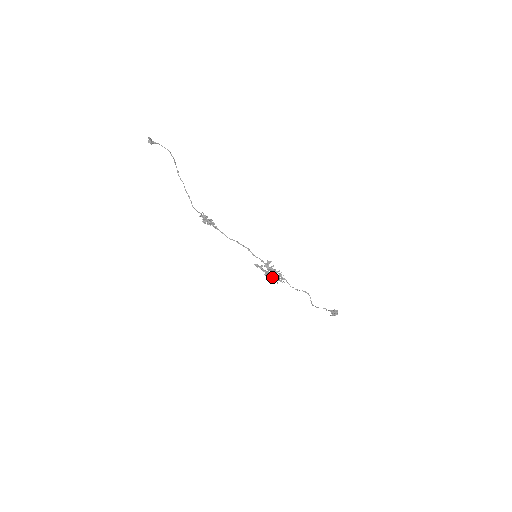
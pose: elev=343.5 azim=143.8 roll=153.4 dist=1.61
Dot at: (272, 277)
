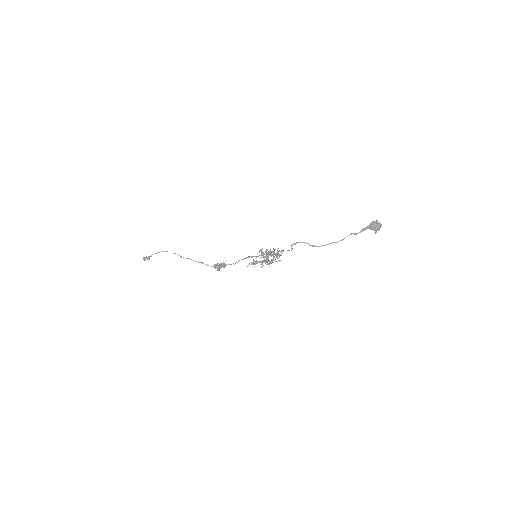
Dot at: (266, 261)
